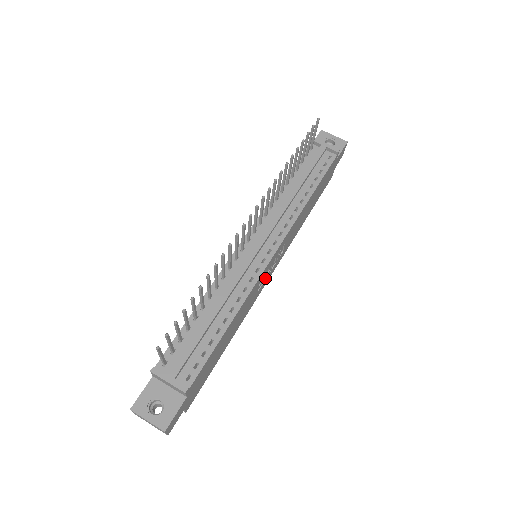
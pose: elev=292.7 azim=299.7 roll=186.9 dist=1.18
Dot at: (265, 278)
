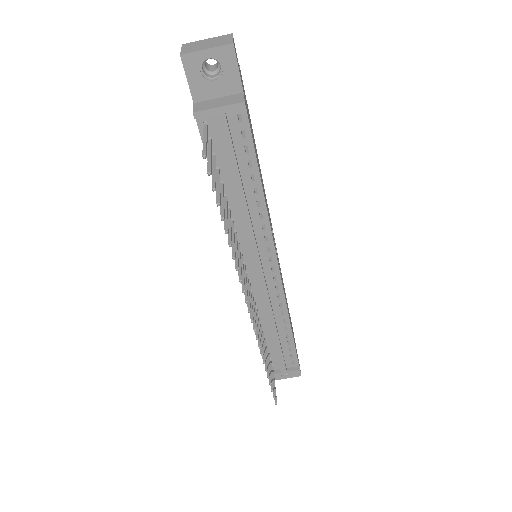
Dot at: occluded
